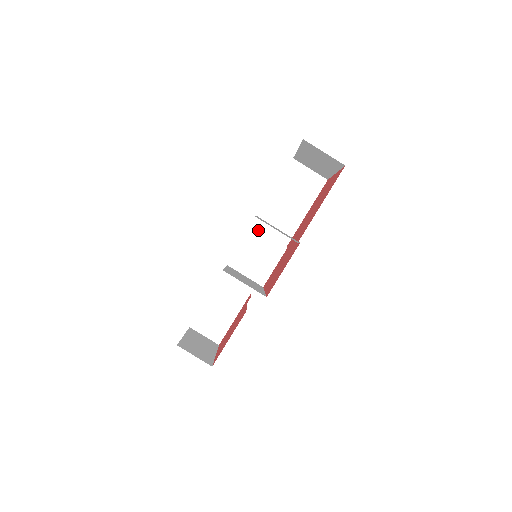
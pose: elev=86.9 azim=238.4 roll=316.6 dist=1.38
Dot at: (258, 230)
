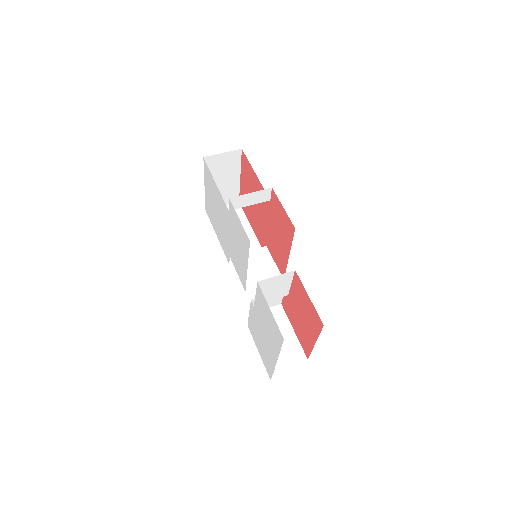
Dot at: occluded
